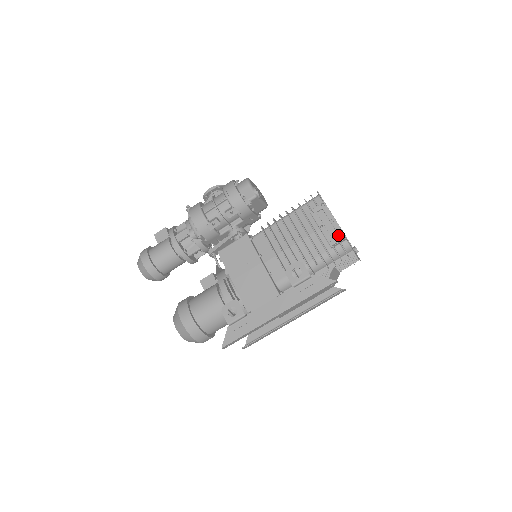
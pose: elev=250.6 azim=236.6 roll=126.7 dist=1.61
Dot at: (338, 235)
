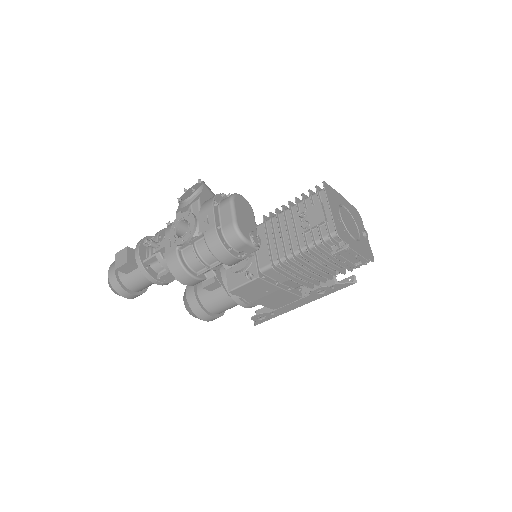
Dot at: (362, 263)
